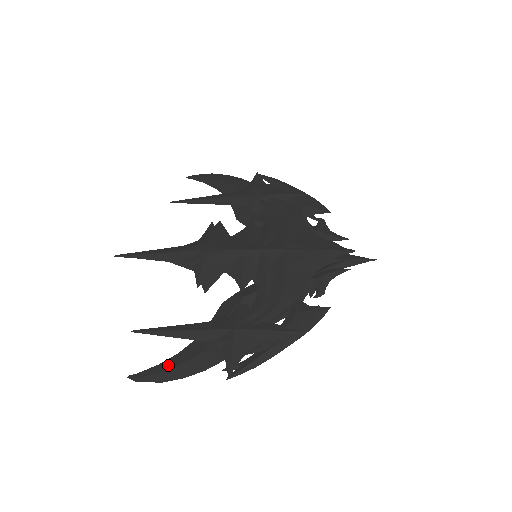
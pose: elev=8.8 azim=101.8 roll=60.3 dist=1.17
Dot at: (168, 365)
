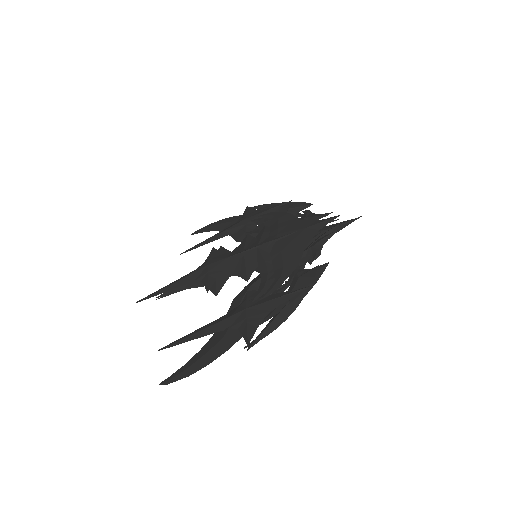
Dot at: (193, 361)
